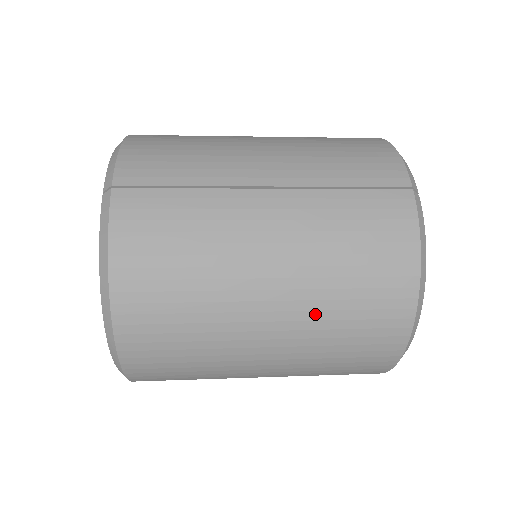
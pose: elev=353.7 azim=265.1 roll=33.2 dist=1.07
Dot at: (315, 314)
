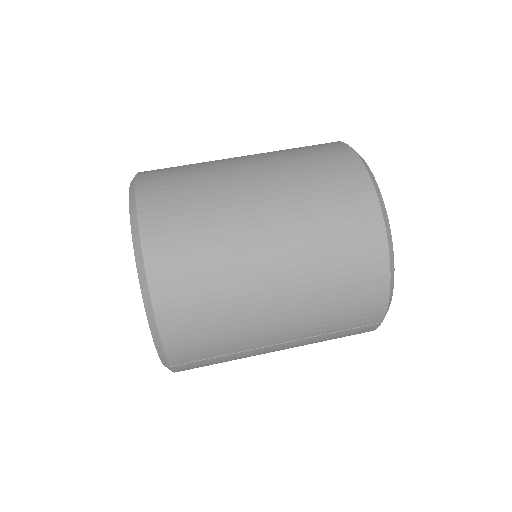
Dot at: occluded
